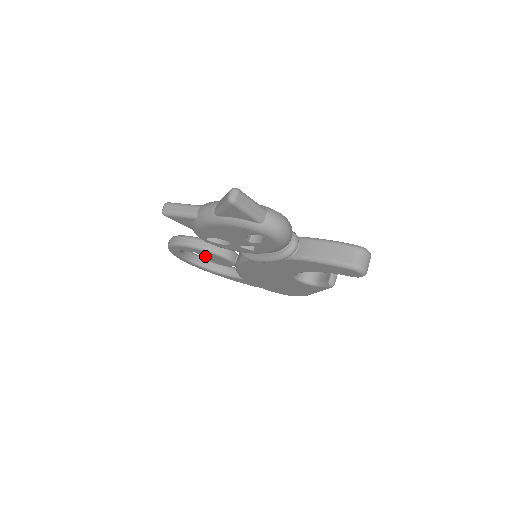
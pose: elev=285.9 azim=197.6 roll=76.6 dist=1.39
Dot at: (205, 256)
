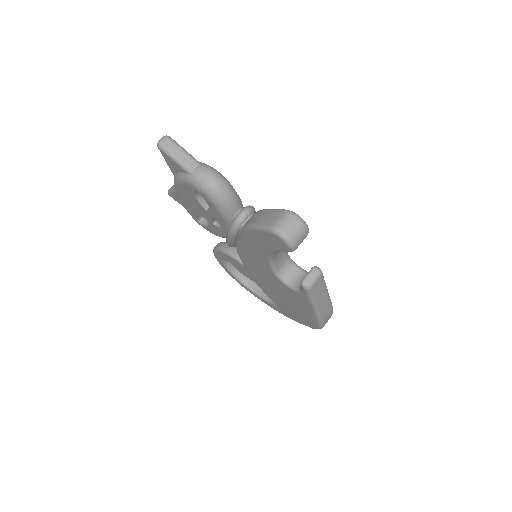
Dot at: (234, 265)
